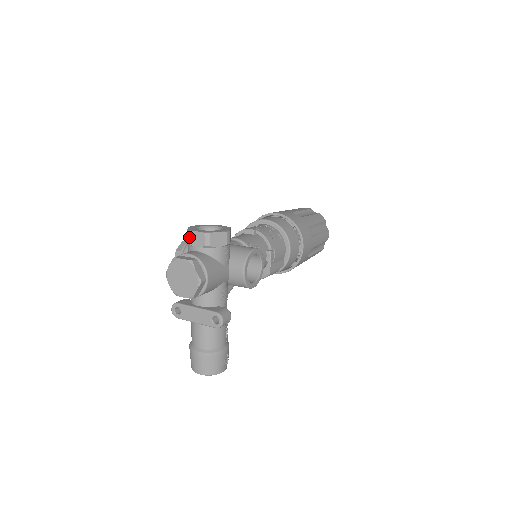
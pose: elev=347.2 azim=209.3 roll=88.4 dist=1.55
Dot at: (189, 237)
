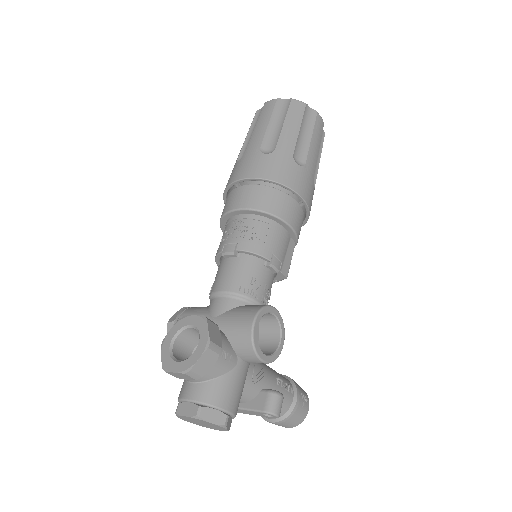
Dot at: occluded
